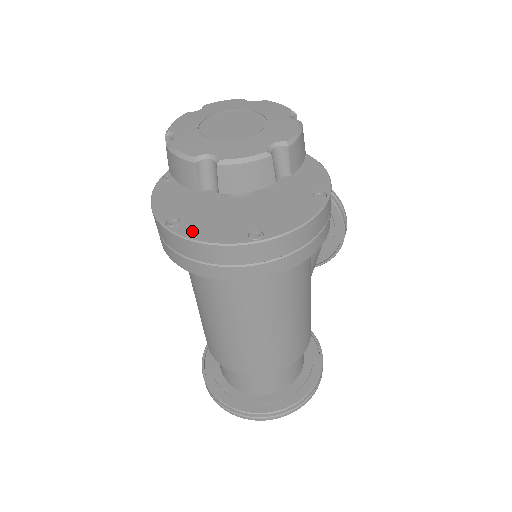
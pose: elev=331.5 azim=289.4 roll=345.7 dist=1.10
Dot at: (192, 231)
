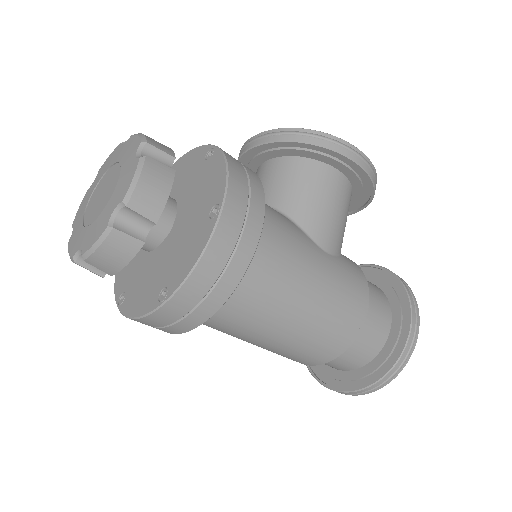
Dot at: (129, 306)
